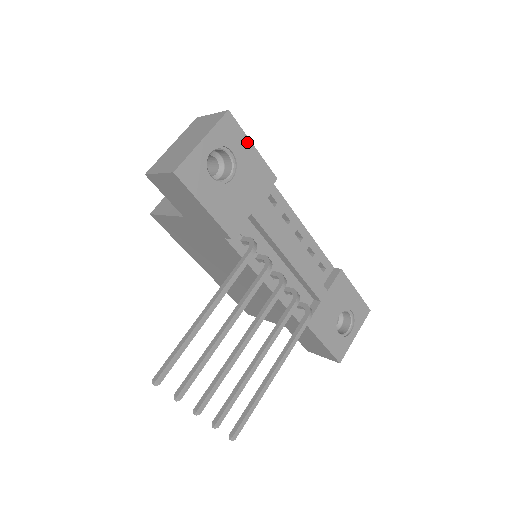
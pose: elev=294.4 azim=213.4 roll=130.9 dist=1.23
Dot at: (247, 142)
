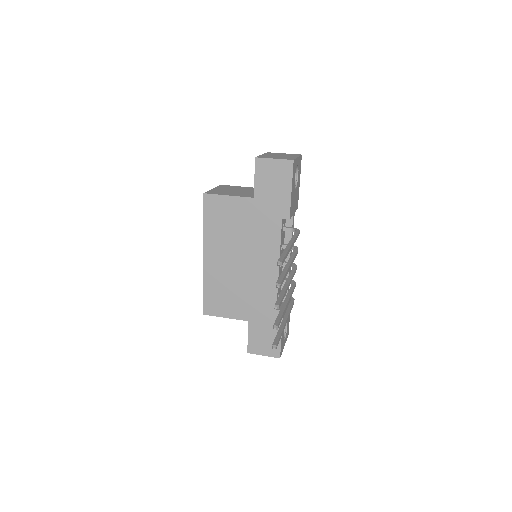
Dot at: occluded
